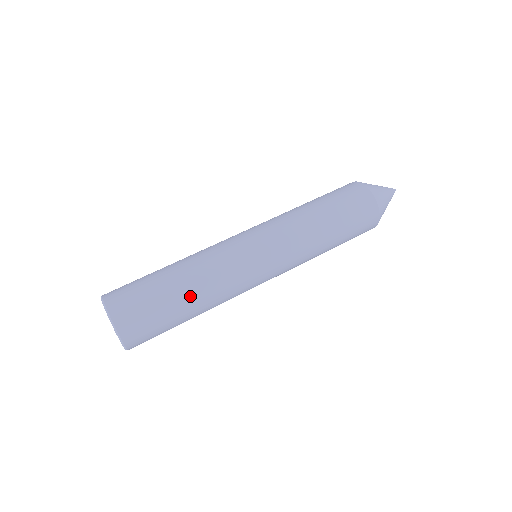
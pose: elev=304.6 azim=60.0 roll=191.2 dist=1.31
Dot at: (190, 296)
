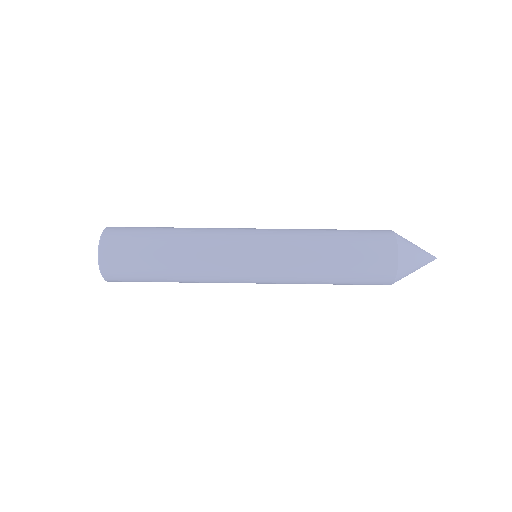
Dot at: (172, 264)
